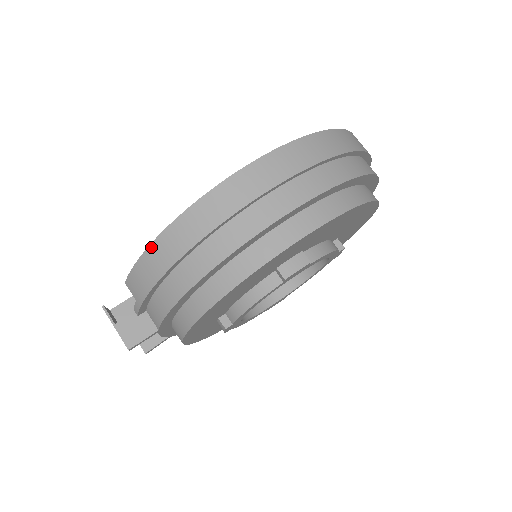
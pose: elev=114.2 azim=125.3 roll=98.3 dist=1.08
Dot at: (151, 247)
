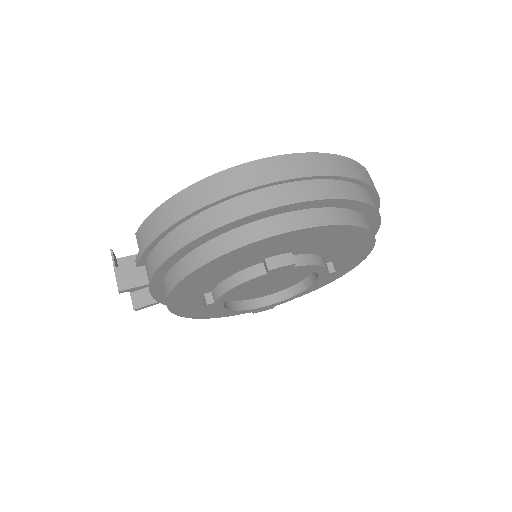
Dot at: (164, 204)
